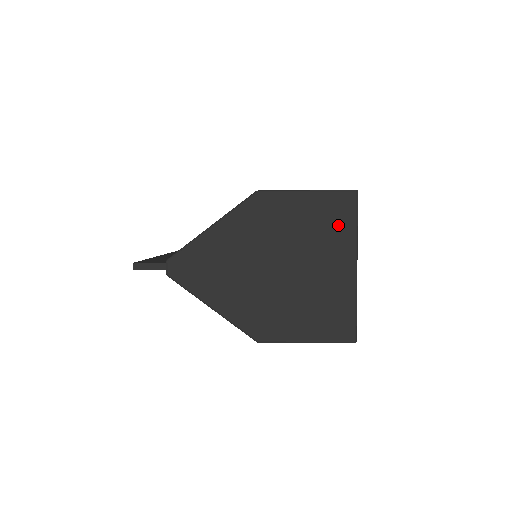
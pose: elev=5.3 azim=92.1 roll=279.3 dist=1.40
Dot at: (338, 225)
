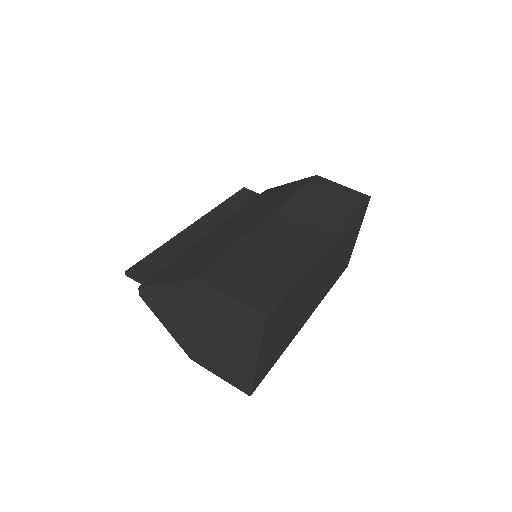
Dot at: (247, 331)
